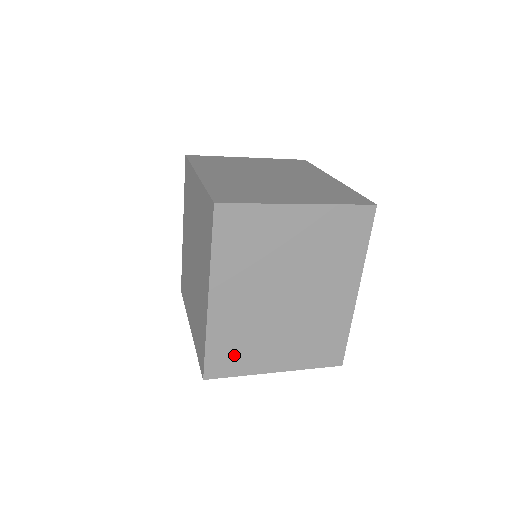
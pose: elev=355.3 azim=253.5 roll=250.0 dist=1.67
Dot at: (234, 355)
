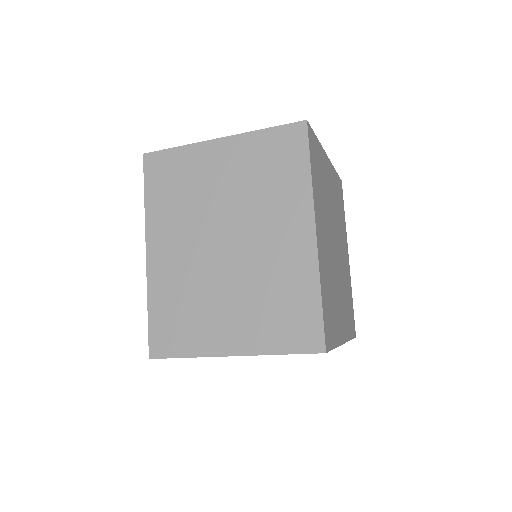
Dot at: (178, 325)
